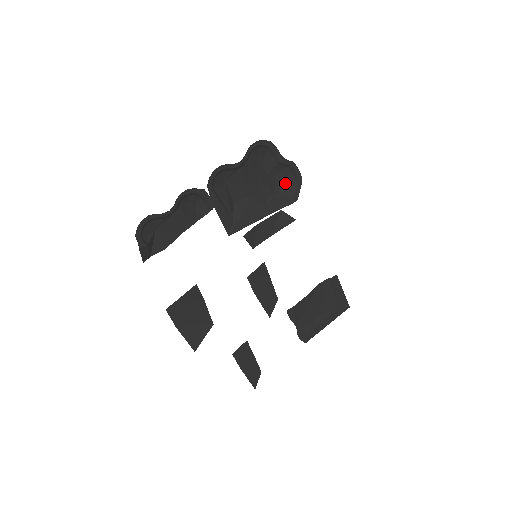
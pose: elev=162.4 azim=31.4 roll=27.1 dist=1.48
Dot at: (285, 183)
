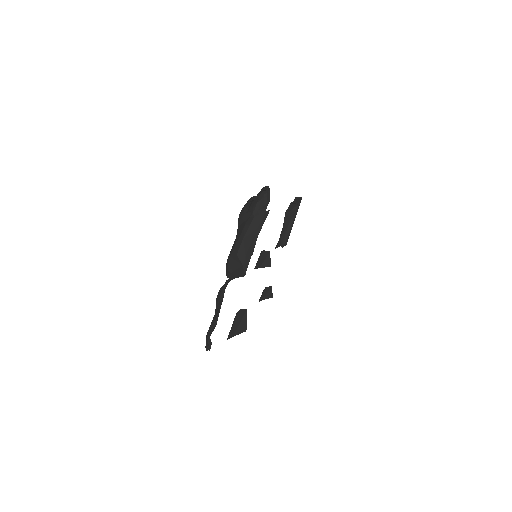
Dot at: (258, 200)
